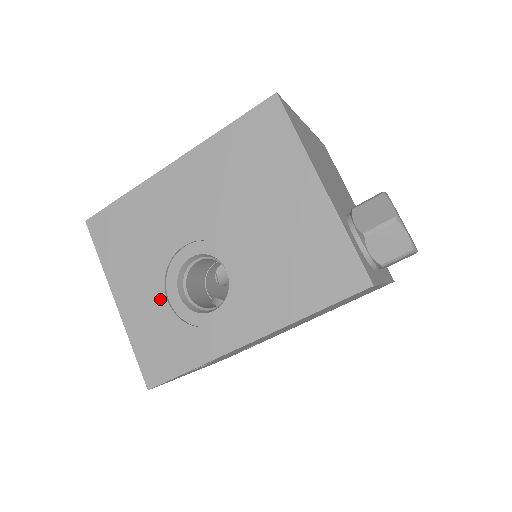
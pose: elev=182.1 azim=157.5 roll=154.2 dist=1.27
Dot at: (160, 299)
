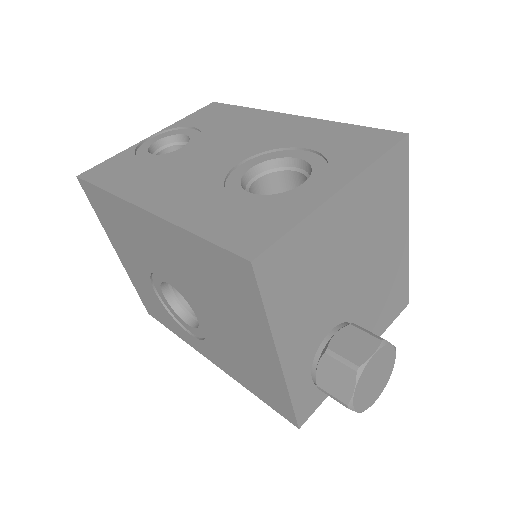
Dot at: (148, 284)
